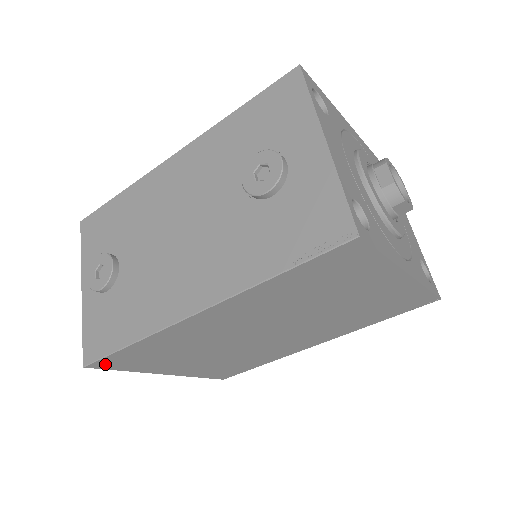
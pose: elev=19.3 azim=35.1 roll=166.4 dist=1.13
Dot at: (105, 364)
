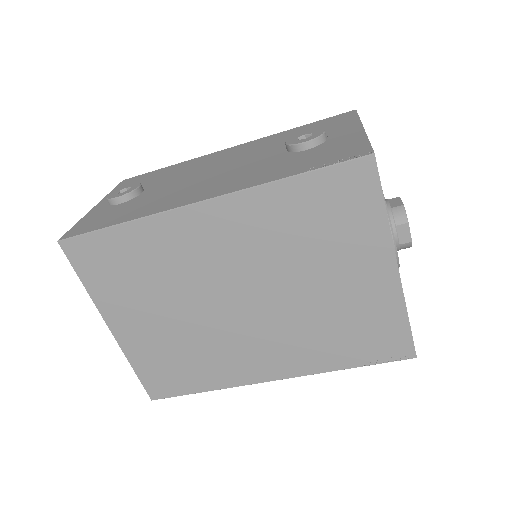
Dot at: (77, 251)
